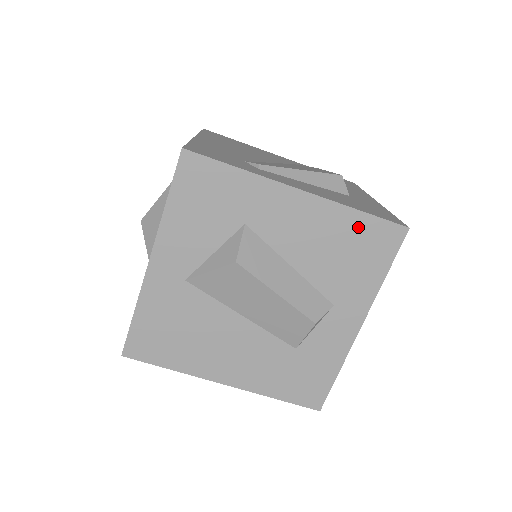
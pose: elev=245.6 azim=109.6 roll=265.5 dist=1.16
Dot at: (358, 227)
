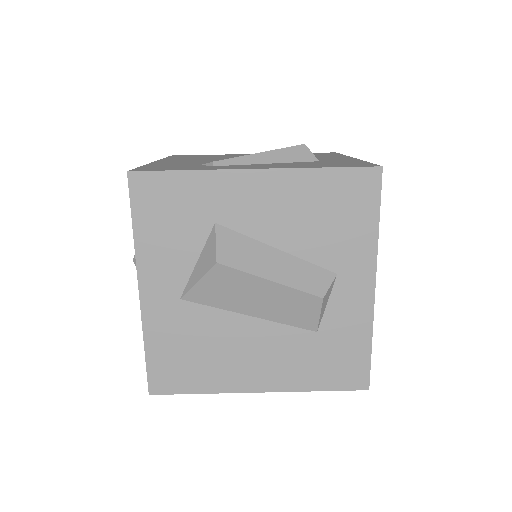
Dot at: (329, 185)
